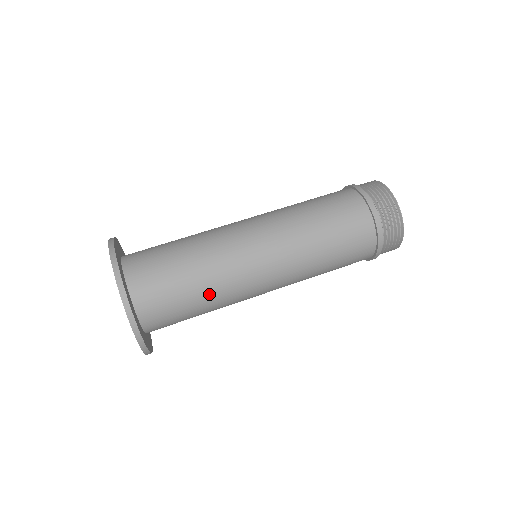
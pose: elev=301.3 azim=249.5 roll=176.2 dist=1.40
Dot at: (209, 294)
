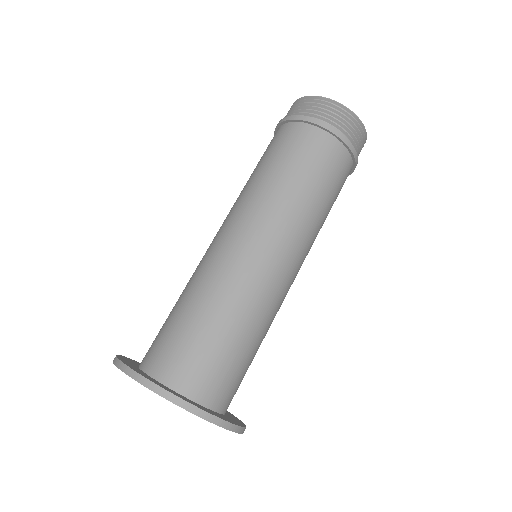
Dot at: (261, 334)
